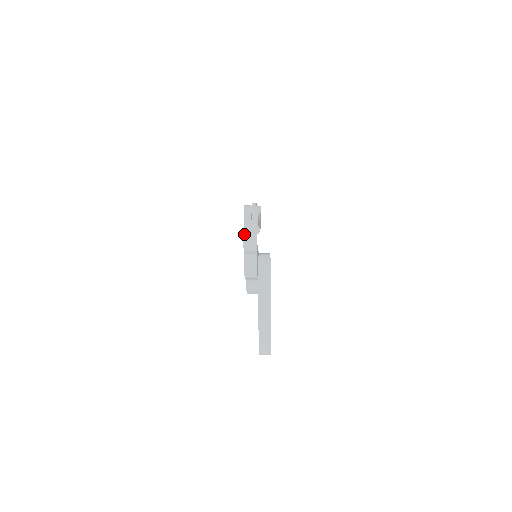
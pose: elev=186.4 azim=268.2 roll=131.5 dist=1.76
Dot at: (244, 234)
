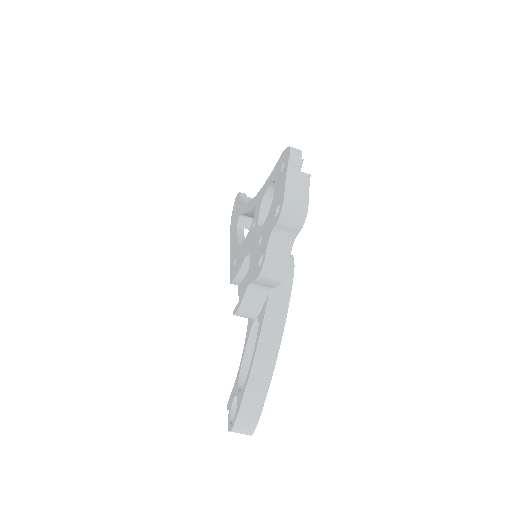
Dot at: (286, 190)
